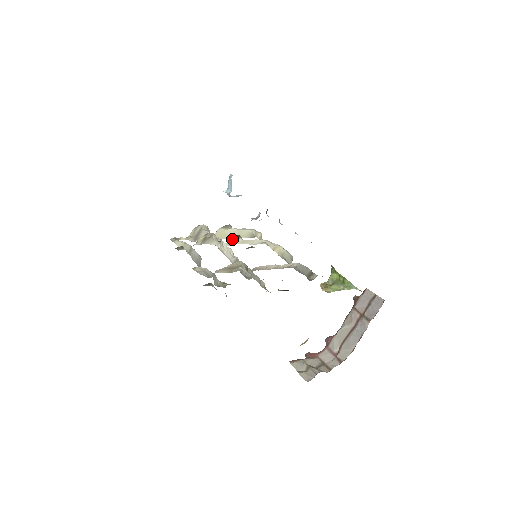
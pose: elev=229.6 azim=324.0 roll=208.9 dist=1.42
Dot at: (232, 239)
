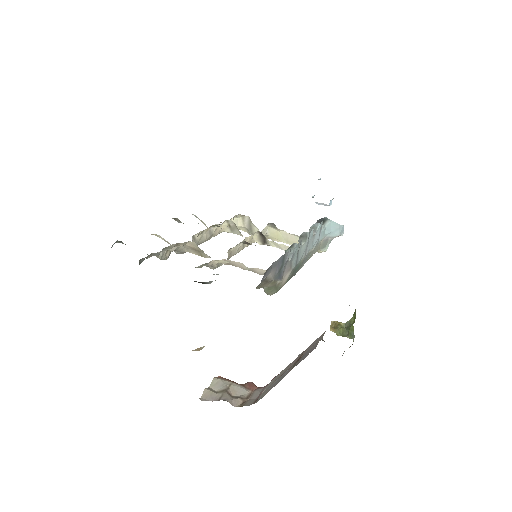
Dot at: (259, 236)
